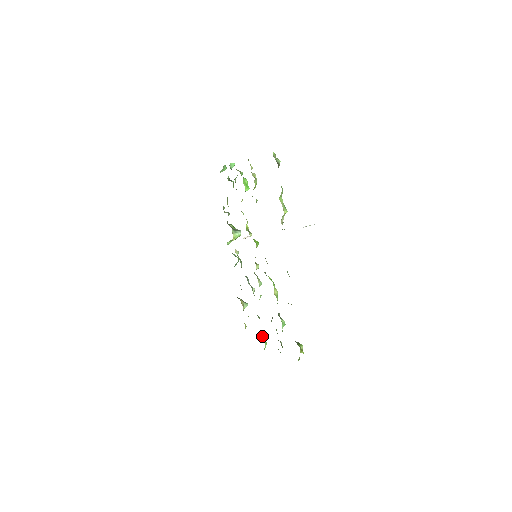
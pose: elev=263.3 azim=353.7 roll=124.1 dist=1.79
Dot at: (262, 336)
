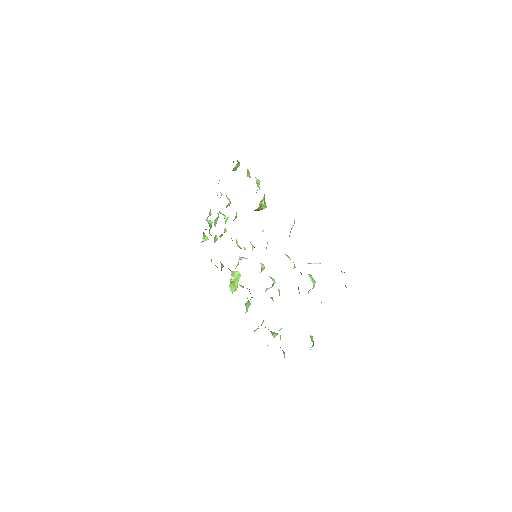
Dot at: occluded
